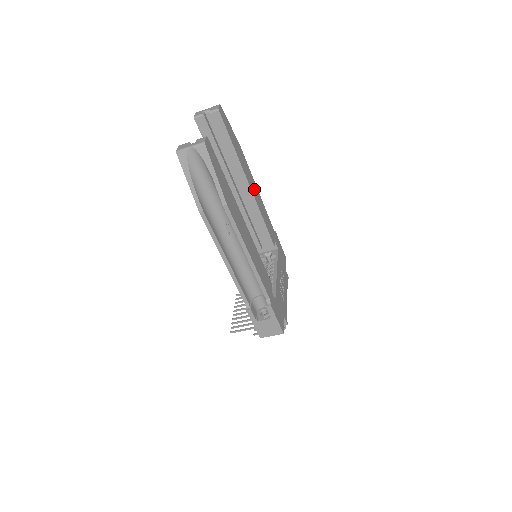
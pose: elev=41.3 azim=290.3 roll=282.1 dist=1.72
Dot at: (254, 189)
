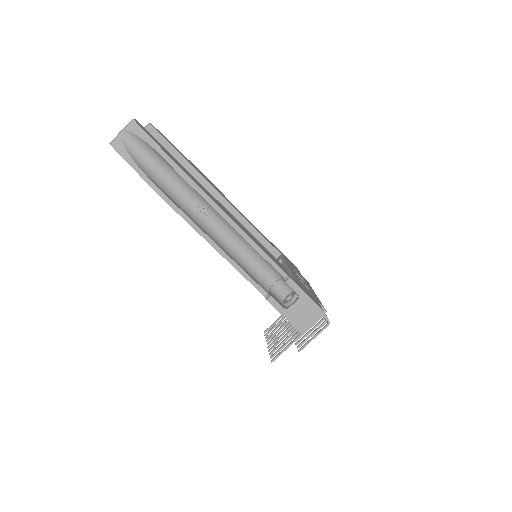
Dot at: (224, 197)
